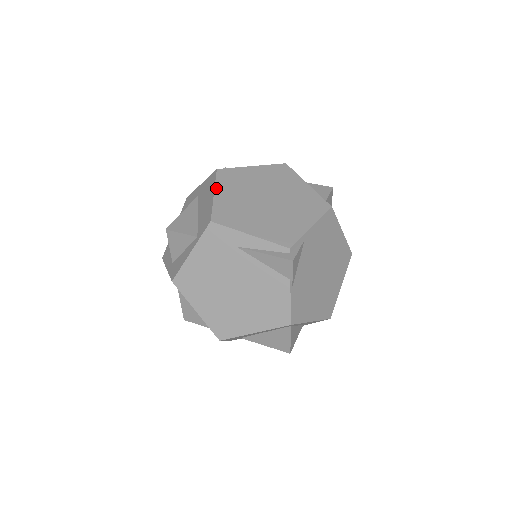
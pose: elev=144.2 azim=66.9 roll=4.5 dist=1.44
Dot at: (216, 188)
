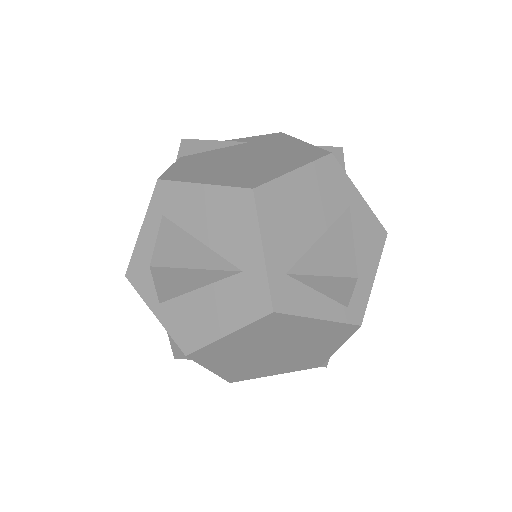
Dot at: (207, 368)
